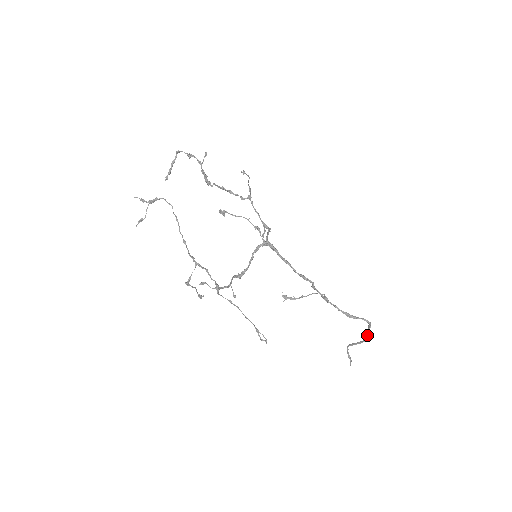
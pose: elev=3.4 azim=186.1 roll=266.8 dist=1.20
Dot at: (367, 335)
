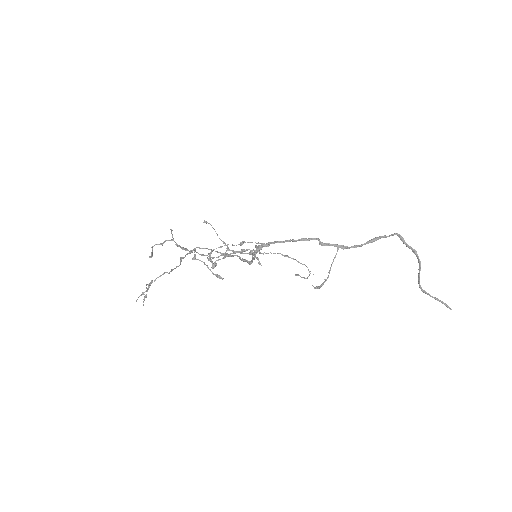
Dot at: (413, 252)
